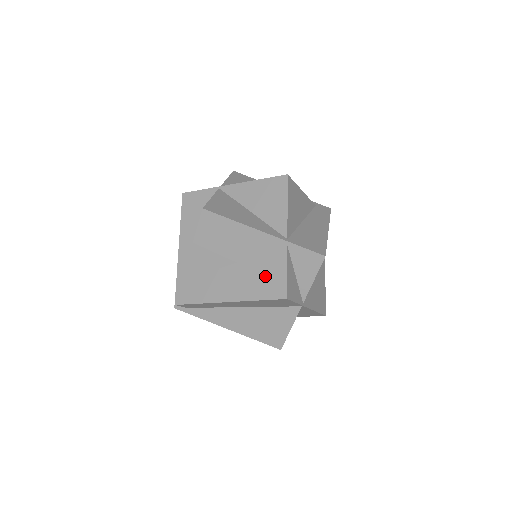
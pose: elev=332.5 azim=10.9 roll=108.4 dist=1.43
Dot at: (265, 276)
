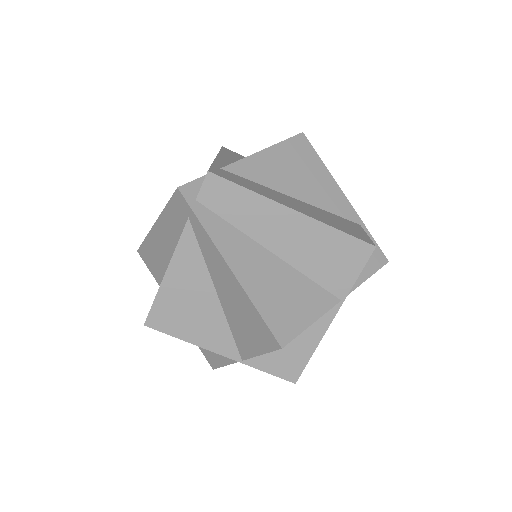
Dot at: (341, 223)
